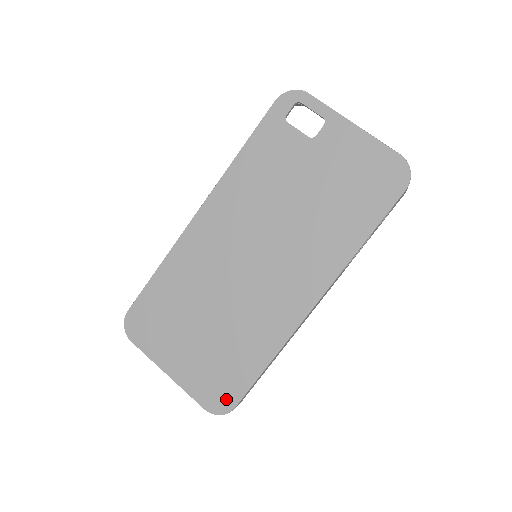
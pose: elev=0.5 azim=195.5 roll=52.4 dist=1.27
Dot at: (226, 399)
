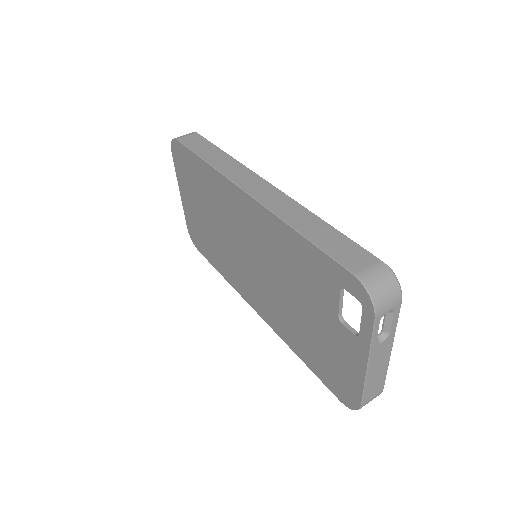
Dot at: (197, 244)
